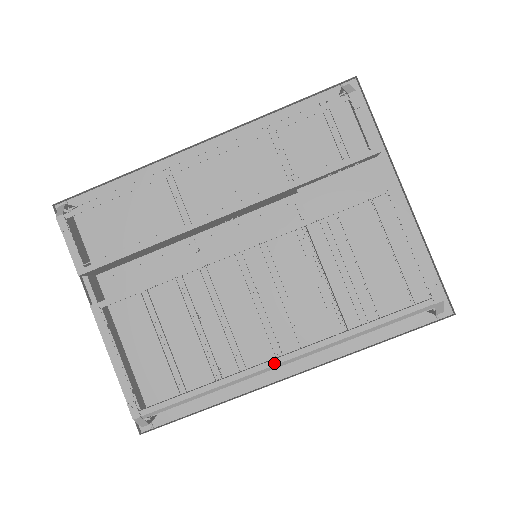
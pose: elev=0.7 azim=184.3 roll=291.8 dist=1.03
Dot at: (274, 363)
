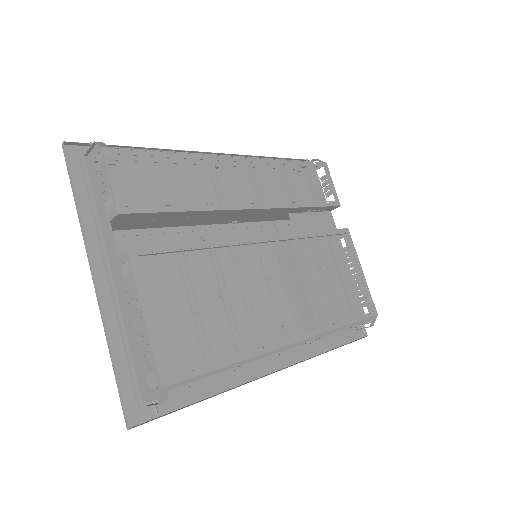
Dot at: (287, 343)
